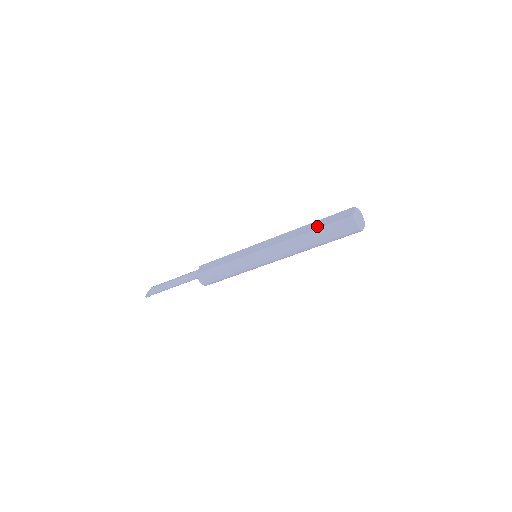
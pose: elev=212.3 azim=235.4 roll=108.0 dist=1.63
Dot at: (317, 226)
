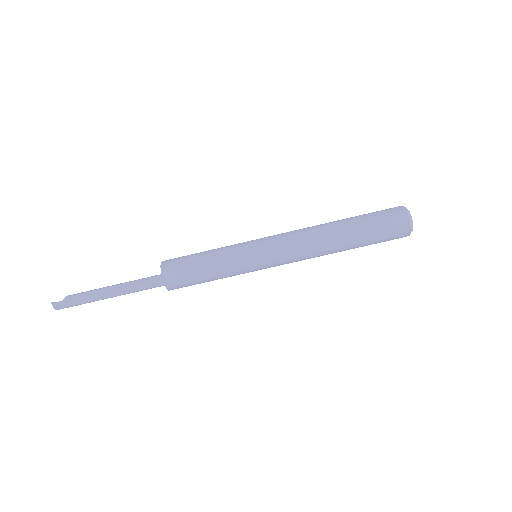
Dot at: occluded
